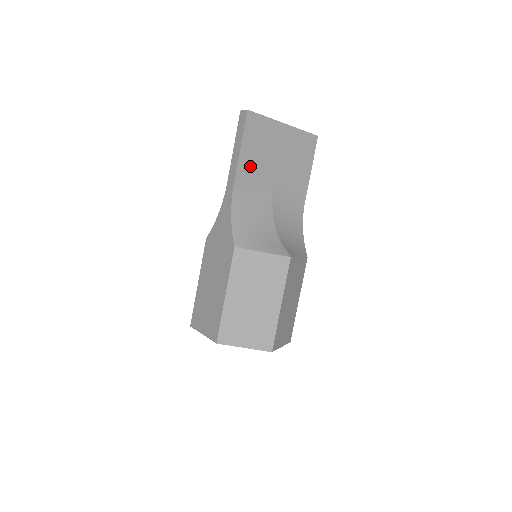
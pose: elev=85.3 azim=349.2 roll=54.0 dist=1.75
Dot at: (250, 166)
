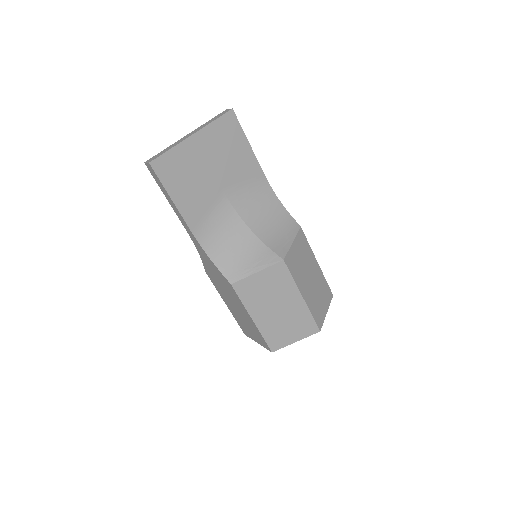
Dot at: (192, 203)
